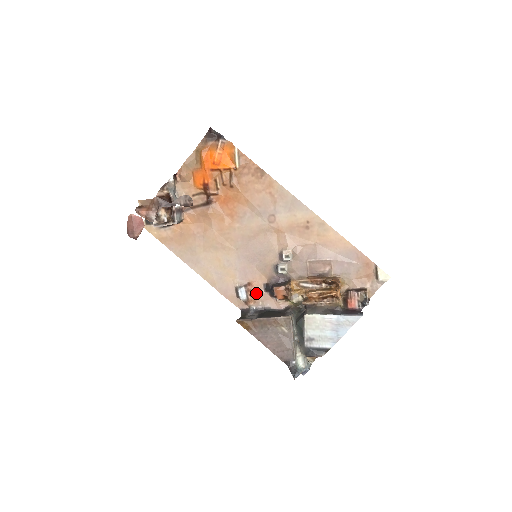
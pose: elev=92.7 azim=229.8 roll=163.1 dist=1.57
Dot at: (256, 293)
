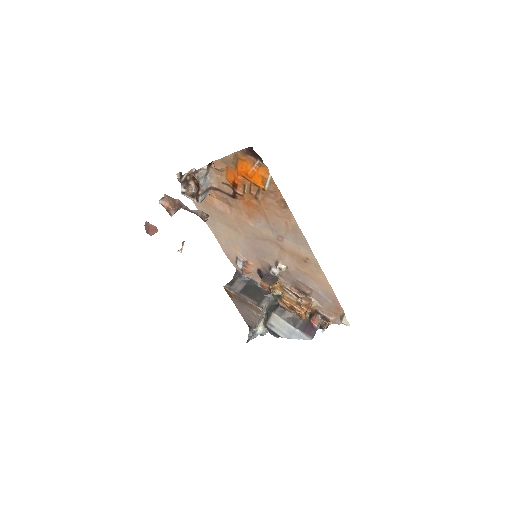
Dot at: (250, 270)
